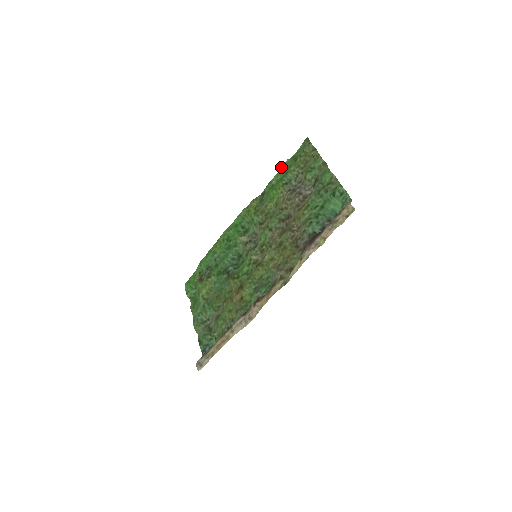
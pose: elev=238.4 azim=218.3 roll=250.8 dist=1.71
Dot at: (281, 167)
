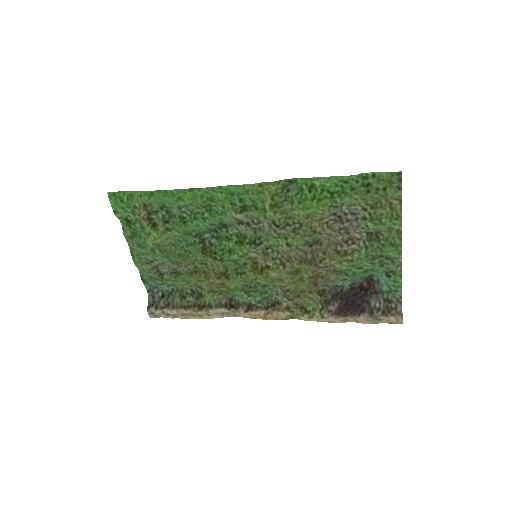
Dot at: (340, 176)
